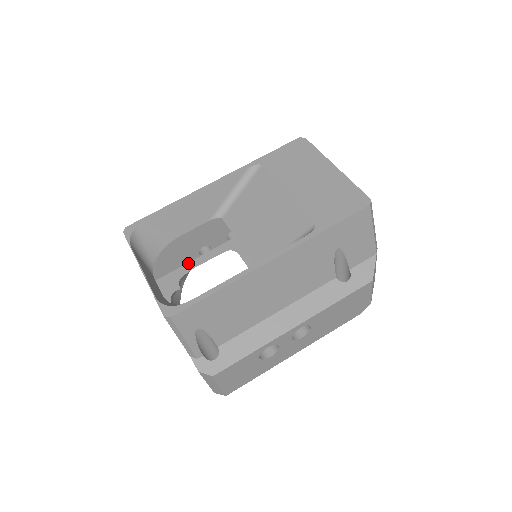
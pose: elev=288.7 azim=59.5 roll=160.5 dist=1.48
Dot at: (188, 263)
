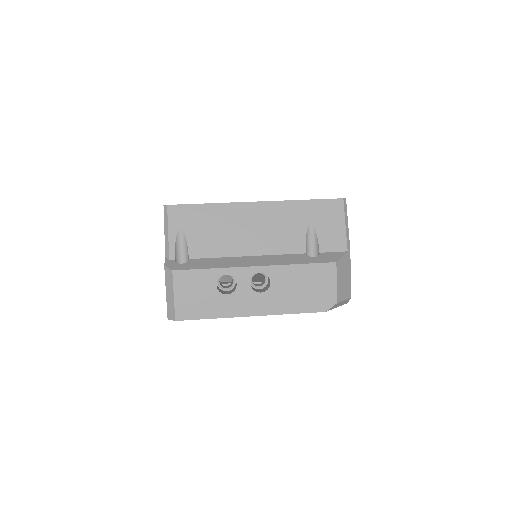
Dot at: occluded
